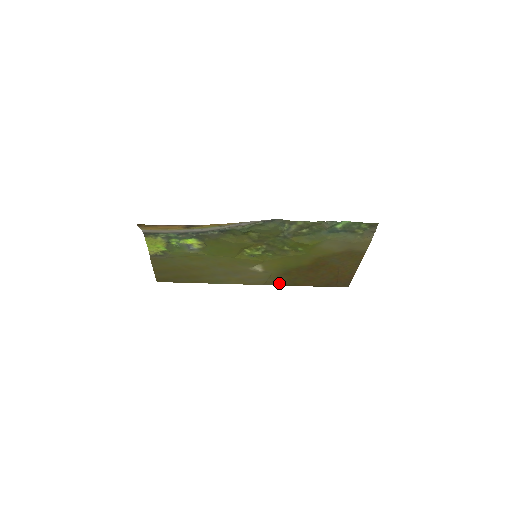
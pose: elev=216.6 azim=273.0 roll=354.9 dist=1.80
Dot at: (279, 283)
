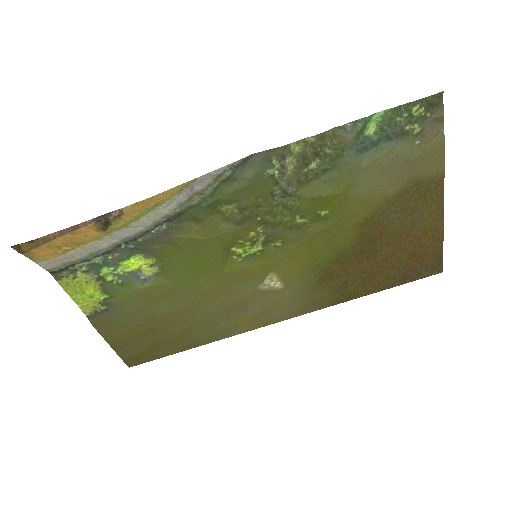
Dot at: (322, 303)
